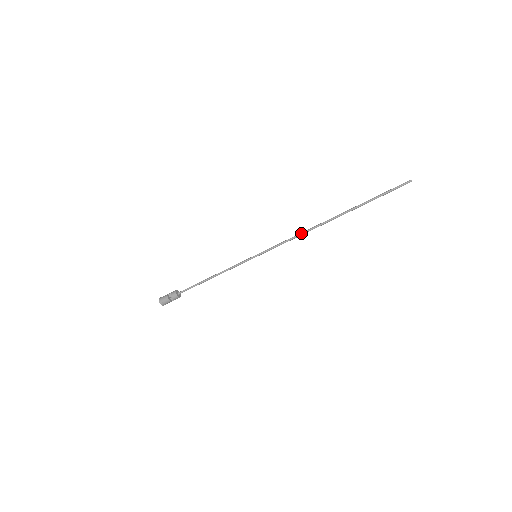
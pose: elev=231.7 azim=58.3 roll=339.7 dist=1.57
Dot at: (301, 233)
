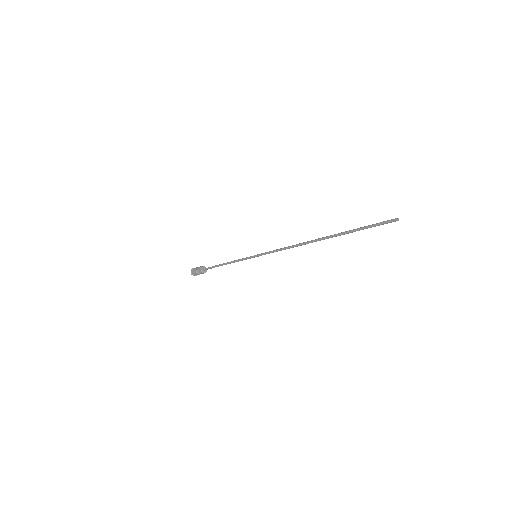
Dot at: (290, 247)
